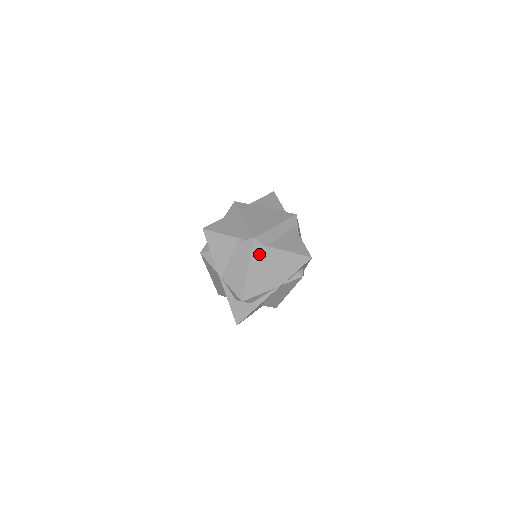
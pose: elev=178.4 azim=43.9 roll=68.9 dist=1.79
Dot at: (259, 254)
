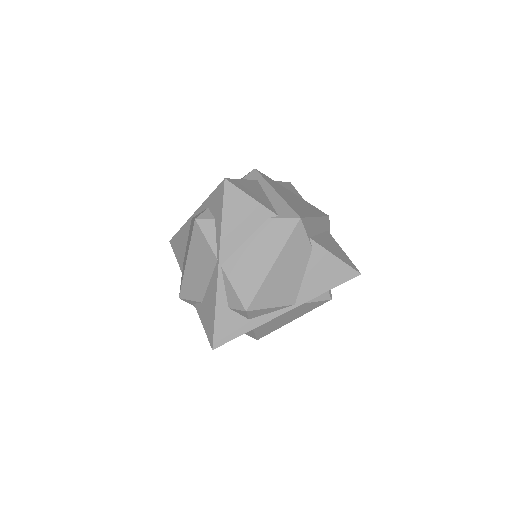
Dot at: (296, 245)
